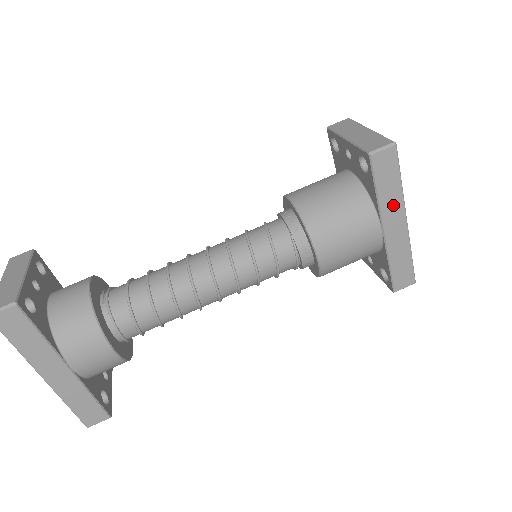
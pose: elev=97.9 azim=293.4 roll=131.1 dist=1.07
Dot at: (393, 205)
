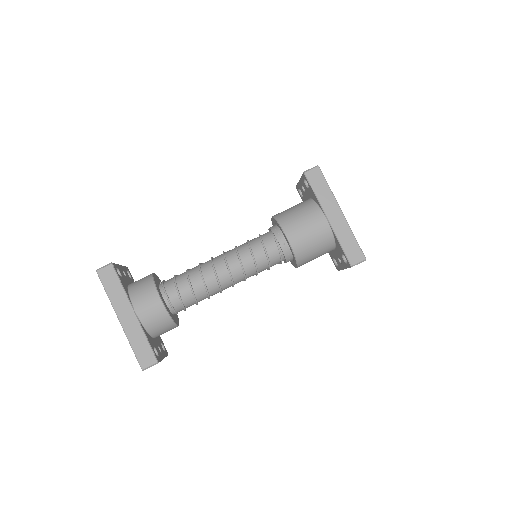
Dot at: (329, 202)
